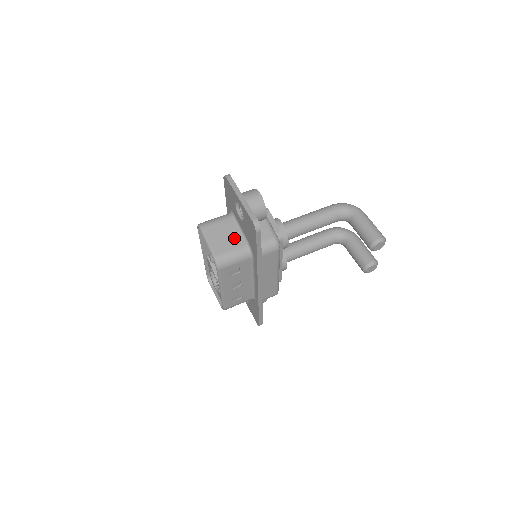
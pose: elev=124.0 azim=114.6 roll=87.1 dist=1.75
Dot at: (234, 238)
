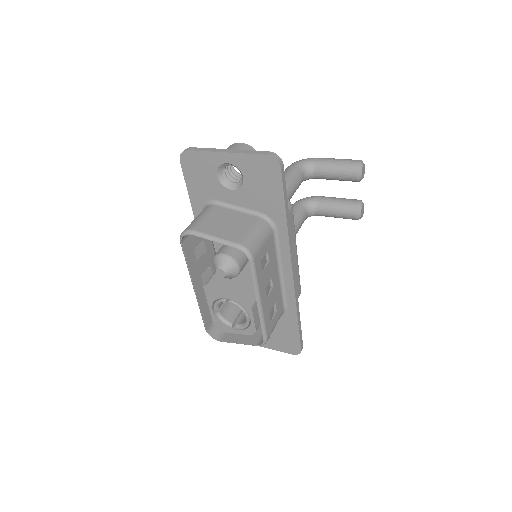
Dot at: (239, 219)
